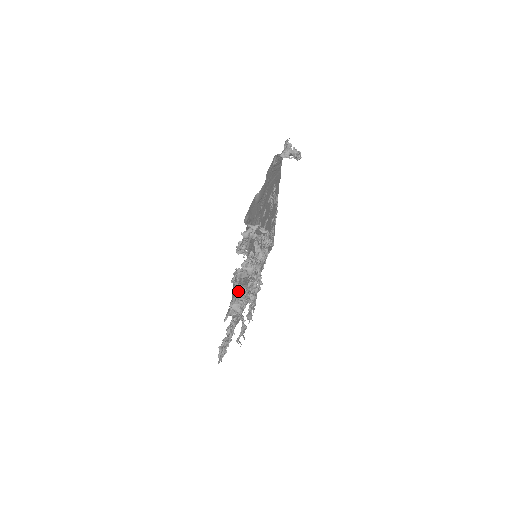
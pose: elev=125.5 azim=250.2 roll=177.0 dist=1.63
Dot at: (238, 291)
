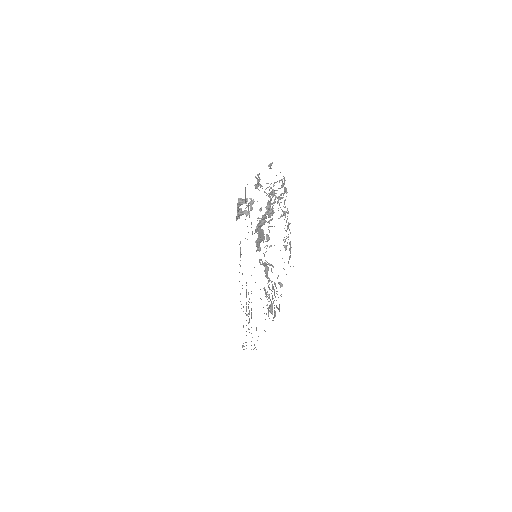
Dot at: (260, 262)
